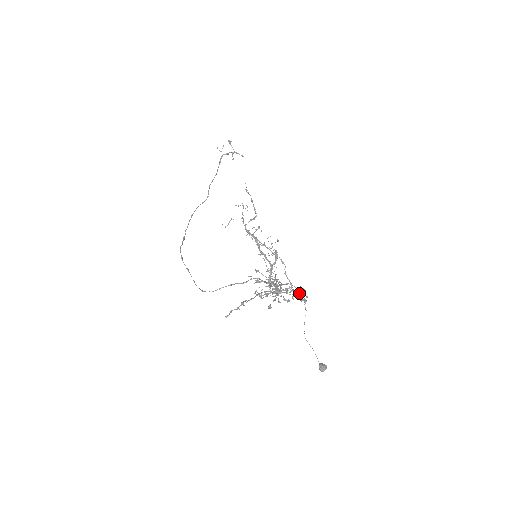
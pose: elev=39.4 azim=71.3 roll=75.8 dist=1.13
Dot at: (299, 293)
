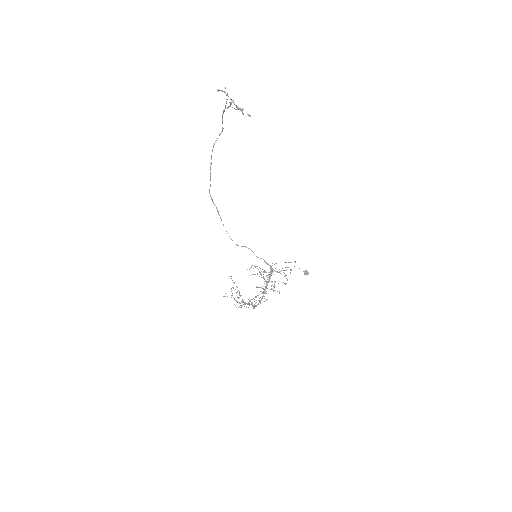
Dot at: occluded
